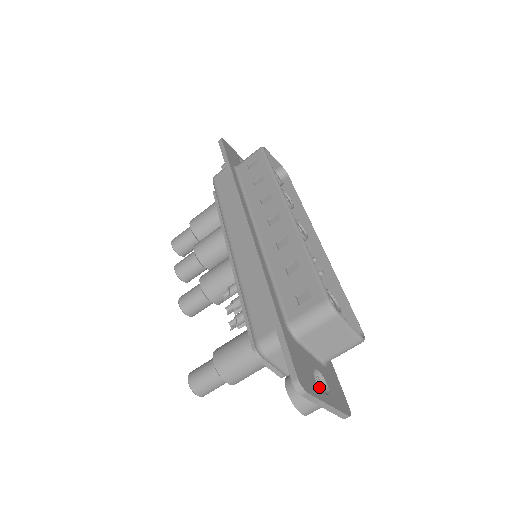
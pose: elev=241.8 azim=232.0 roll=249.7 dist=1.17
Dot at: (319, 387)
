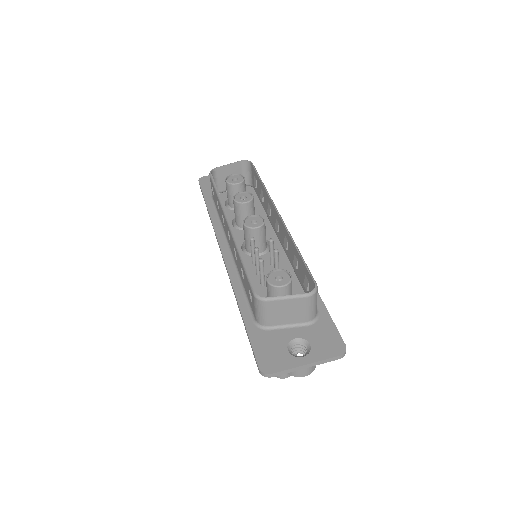
Dot at: (306, 349)
